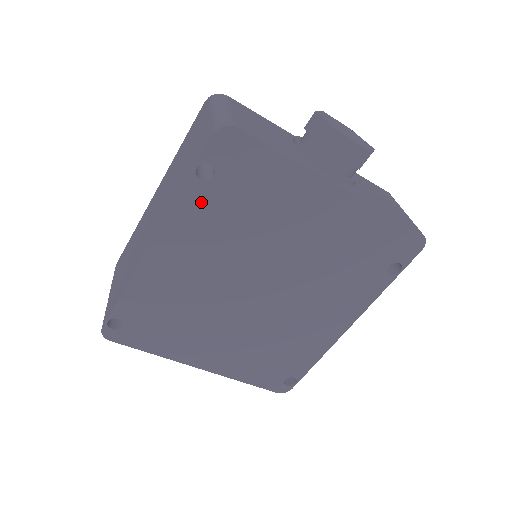
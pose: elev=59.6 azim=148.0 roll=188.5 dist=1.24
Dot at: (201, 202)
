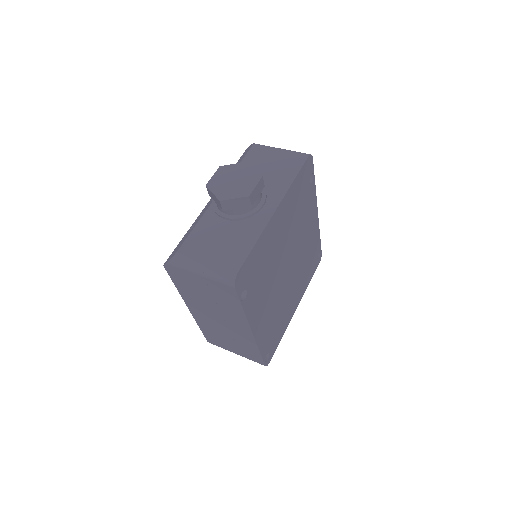
Dot at: (251, 300)
